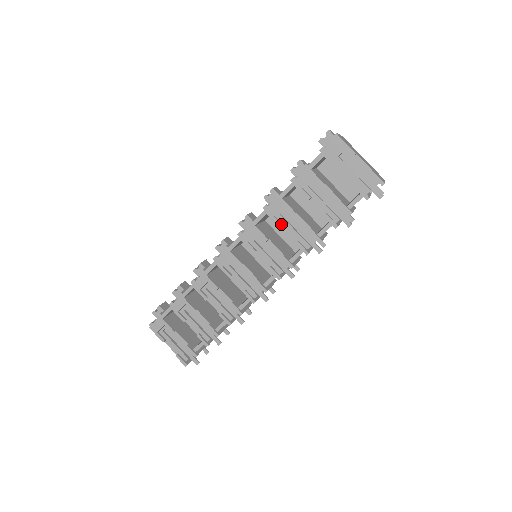
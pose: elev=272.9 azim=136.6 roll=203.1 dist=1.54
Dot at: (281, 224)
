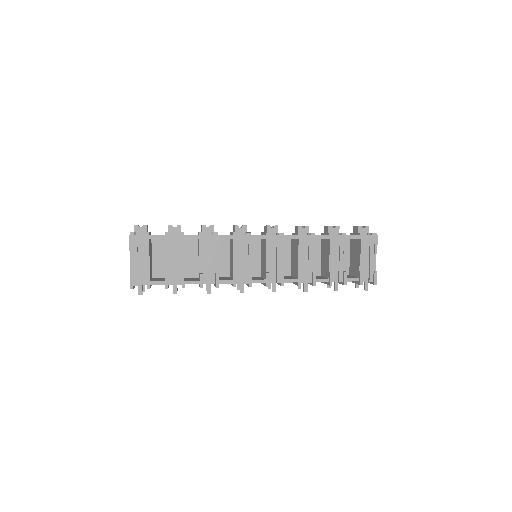
Dot at: (301, 253)
